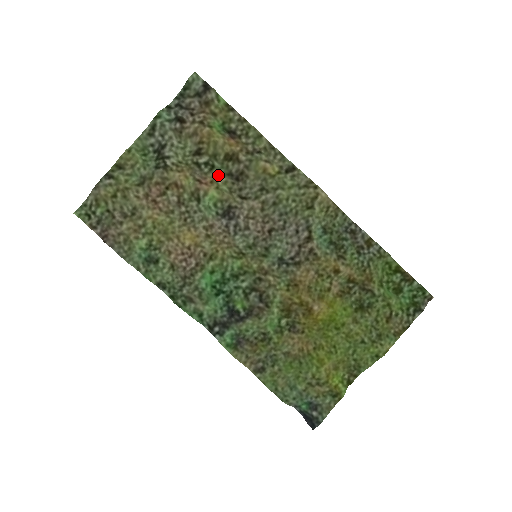
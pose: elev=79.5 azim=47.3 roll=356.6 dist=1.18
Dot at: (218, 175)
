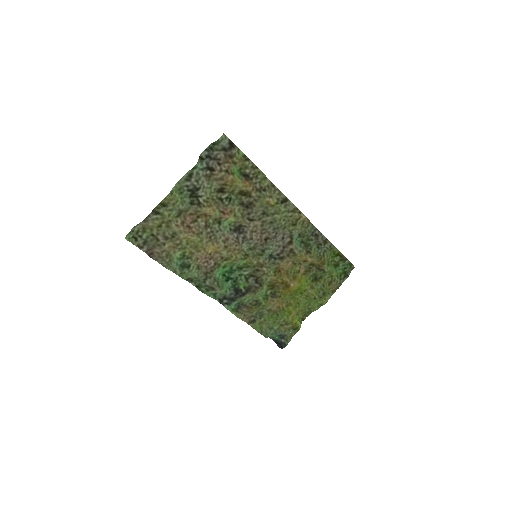
Dot at: (234, 205)
